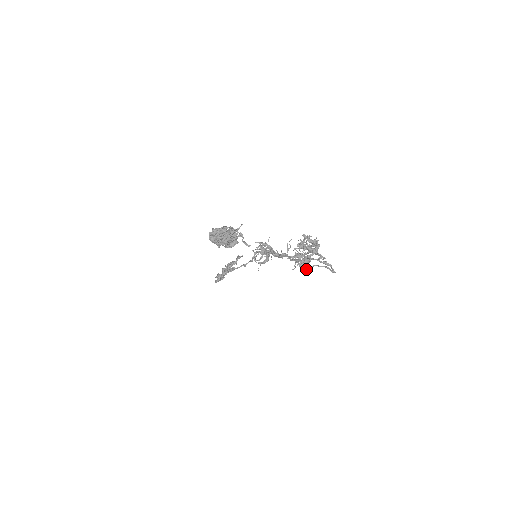
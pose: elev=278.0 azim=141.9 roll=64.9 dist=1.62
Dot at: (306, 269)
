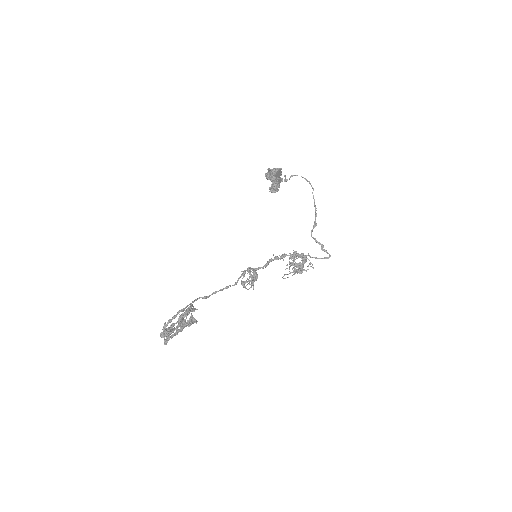
Dot at: (308, 253)
